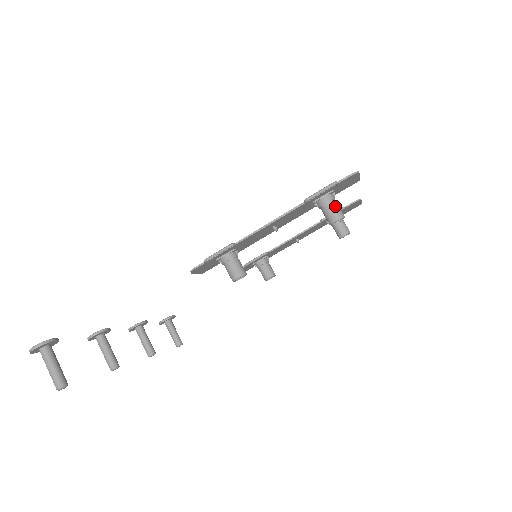
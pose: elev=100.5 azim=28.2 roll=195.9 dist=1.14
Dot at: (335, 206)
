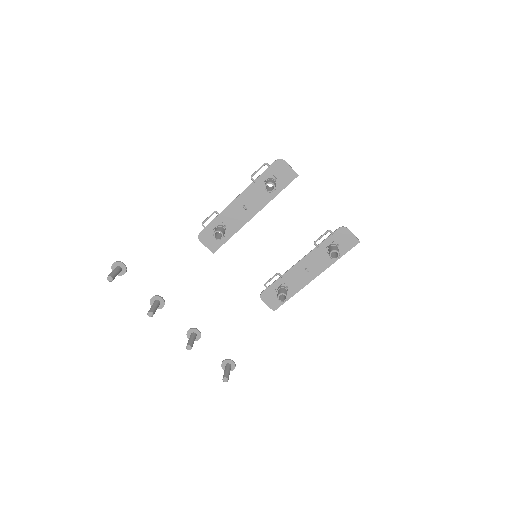
Dot at: (270, 180)
